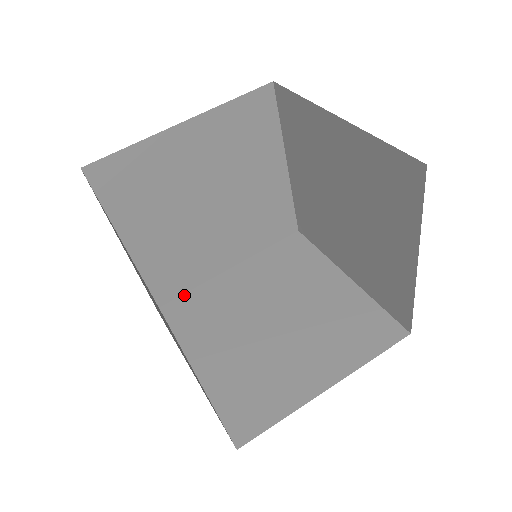
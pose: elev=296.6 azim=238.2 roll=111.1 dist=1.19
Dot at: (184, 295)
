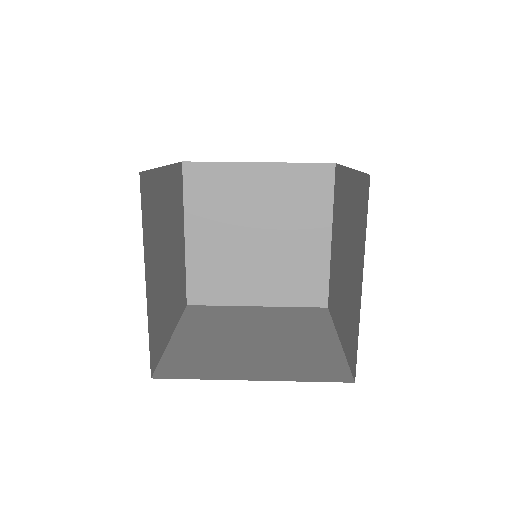
Dot at: (210, 306)
